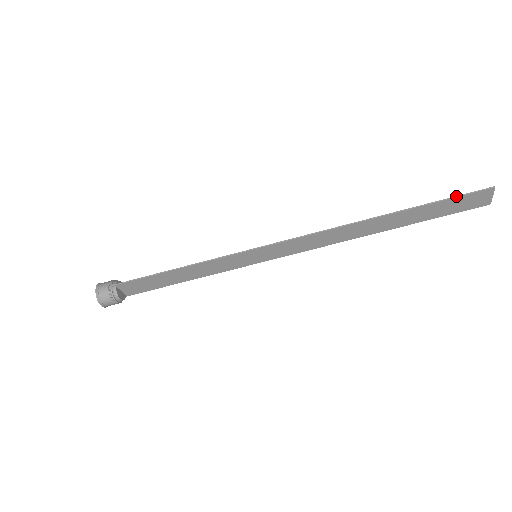
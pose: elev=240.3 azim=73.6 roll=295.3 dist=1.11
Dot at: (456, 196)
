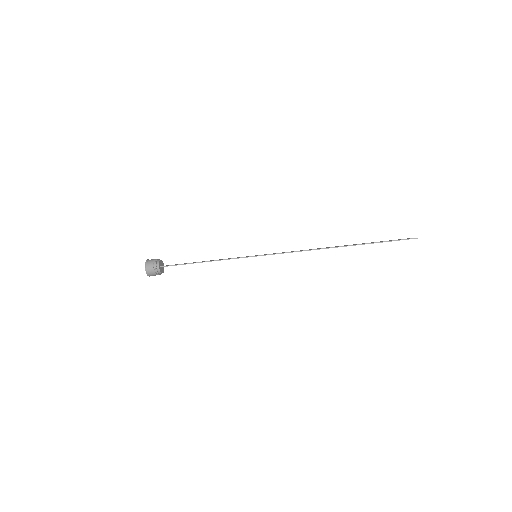
Dot at: occluded
